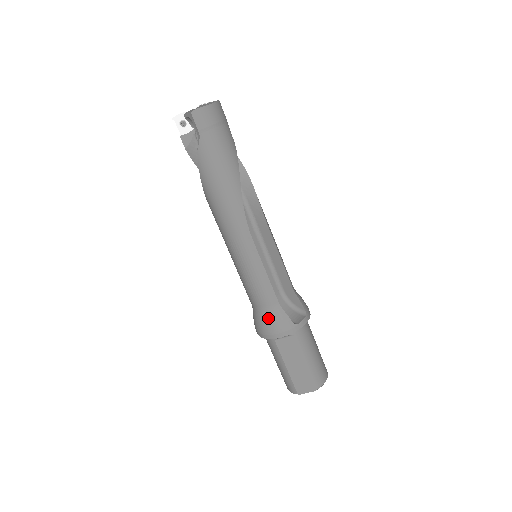
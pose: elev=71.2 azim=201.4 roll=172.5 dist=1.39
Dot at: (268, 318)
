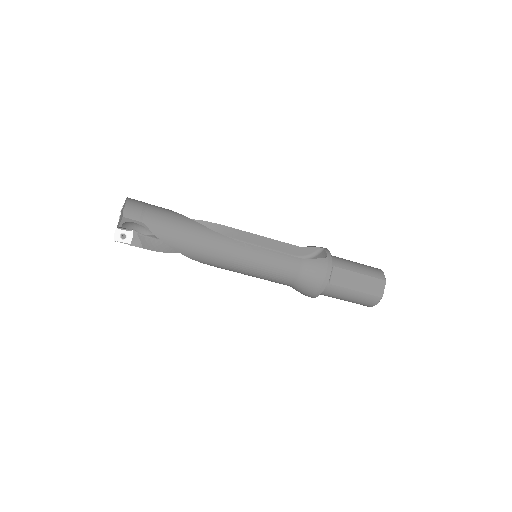
Dot at: (310, 275)
